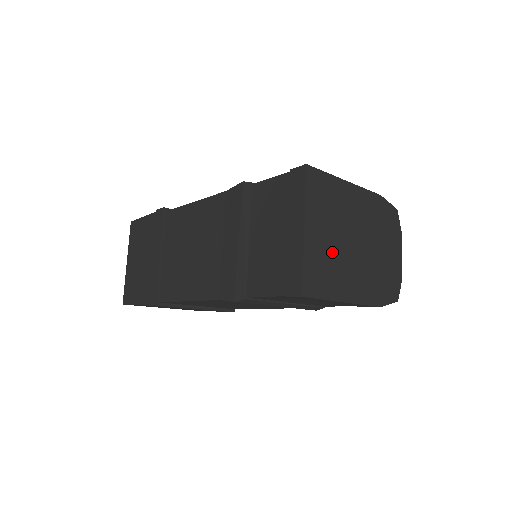
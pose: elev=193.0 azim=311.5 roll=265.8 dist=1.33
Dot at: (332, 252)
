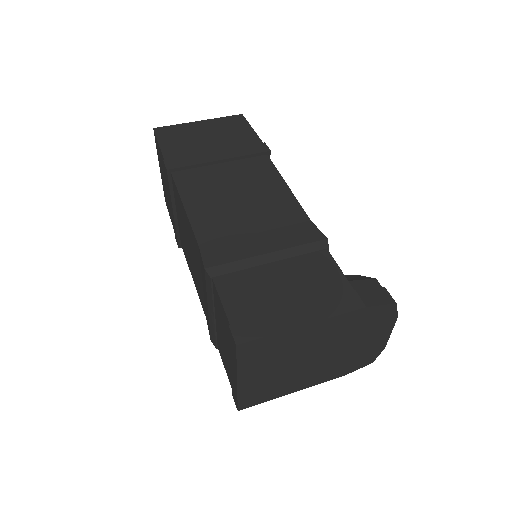
Dot at: (276, 377)
